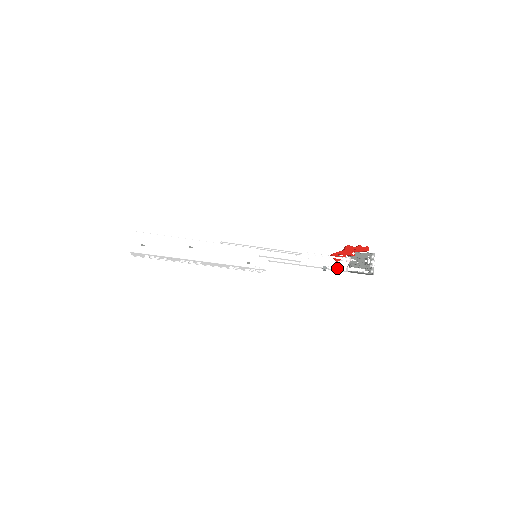
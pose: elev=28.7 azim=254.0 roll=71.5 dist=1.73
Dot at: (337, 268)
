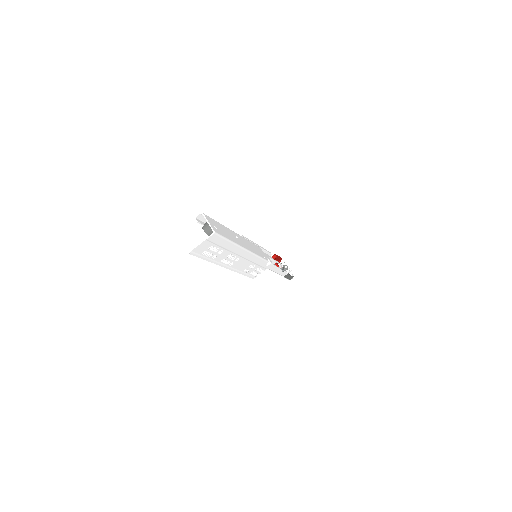
Dot at: occluded
